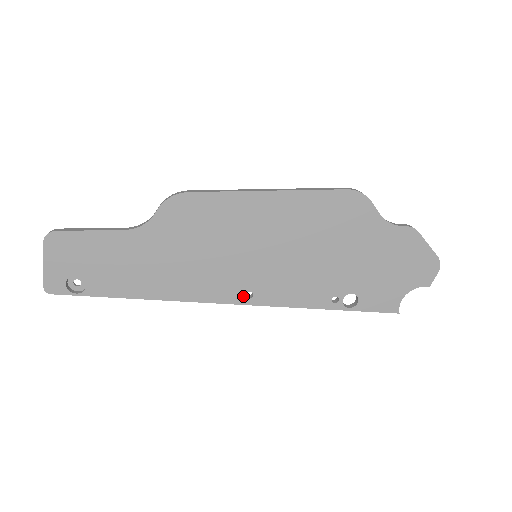
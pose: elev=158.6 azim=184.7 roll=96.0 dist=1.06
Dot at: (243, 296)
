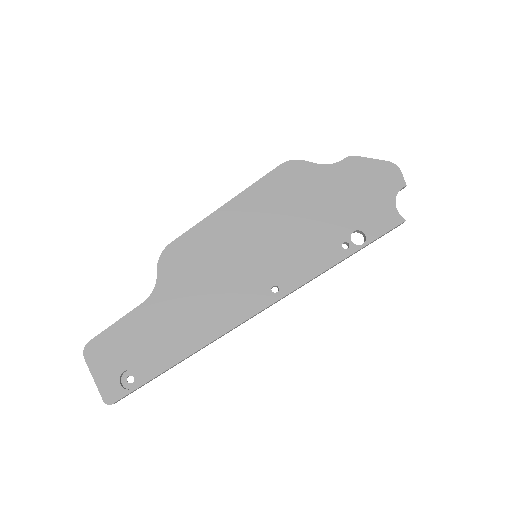
Dot at: (271, 294)
